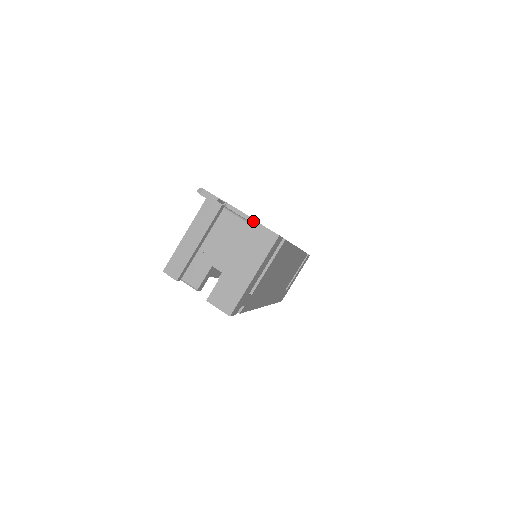
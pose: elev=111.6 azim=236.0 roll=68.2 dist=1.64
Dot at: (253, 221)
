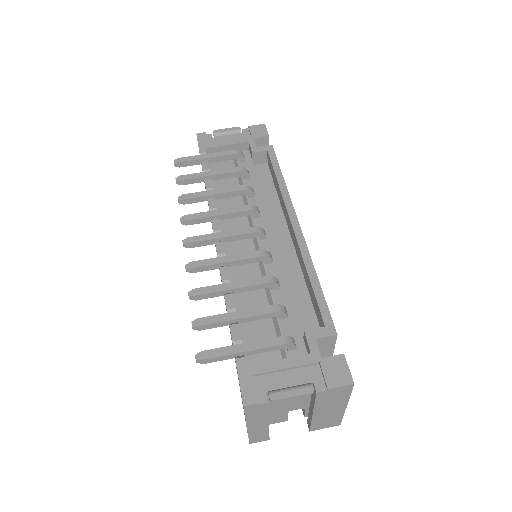
Dot at: (312, 387)
